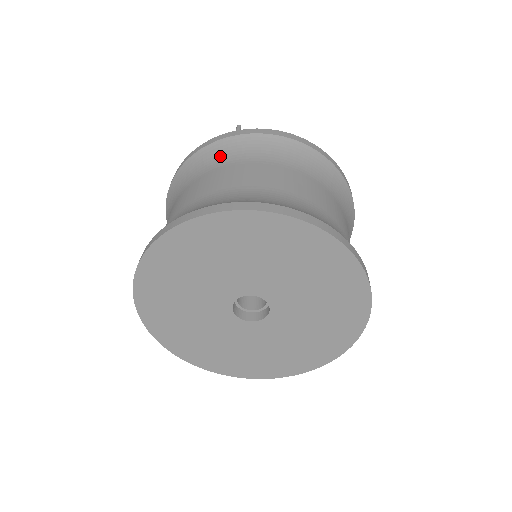
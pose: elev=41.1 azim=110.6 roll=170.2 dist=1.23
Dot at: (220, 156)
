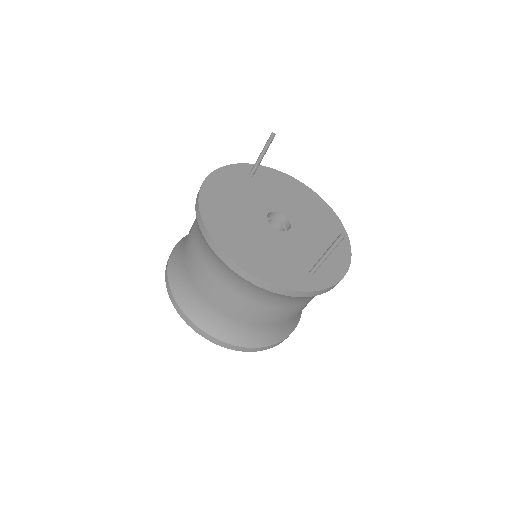
Dot at: (303, 300)
